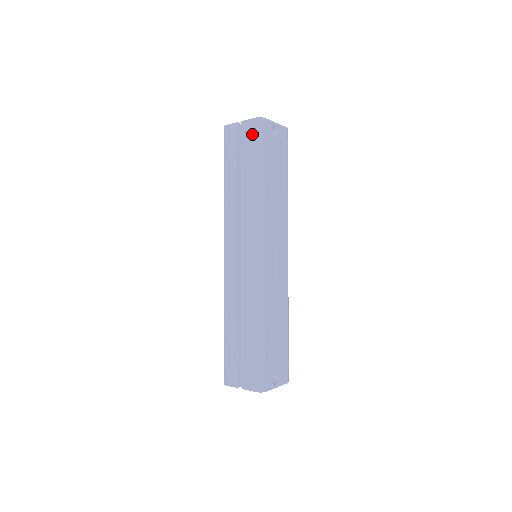
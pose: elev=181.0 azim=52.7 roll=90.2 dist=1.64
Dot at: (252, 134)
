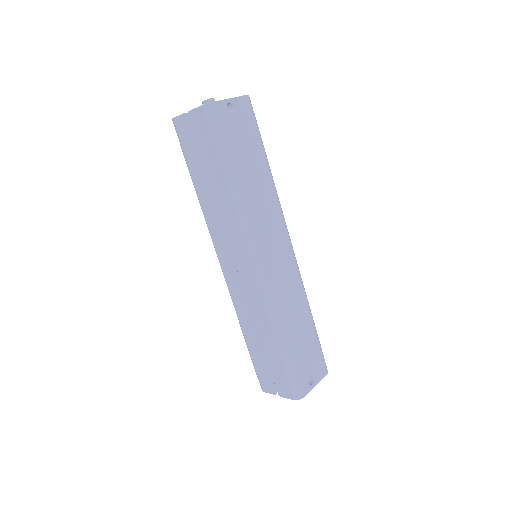
Dot at: (204, 127)
